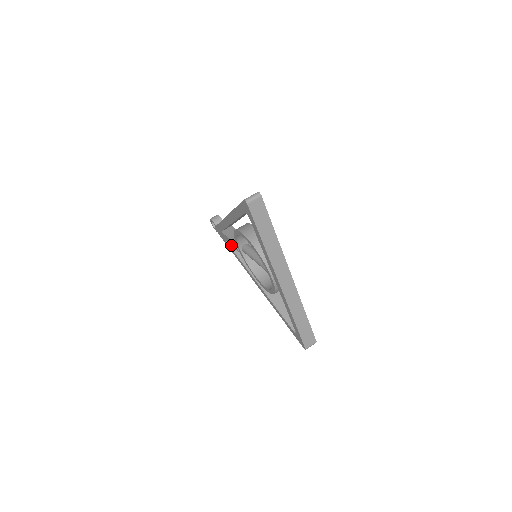
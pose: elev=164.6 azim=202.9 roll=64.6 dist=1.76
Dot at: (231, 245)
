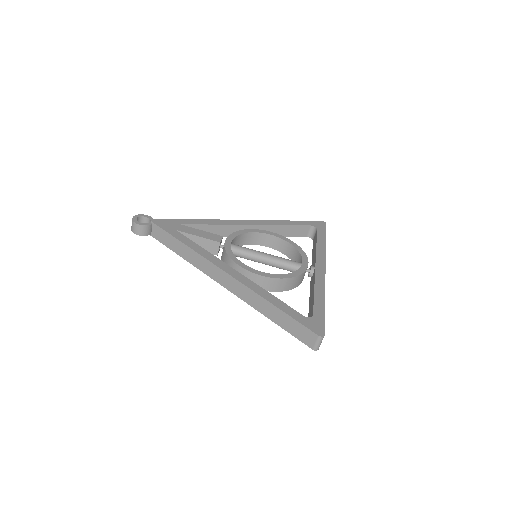
Dot at: occluded
